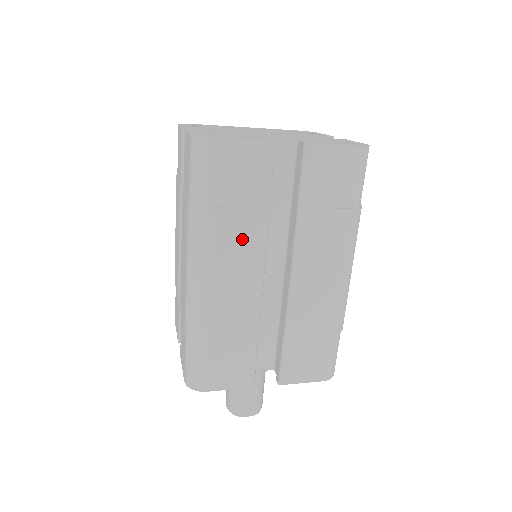
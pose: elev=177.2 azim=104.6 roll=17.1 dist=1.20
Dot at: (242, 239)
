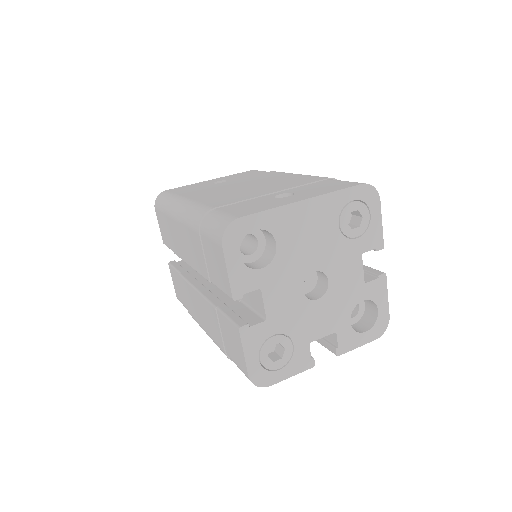
Dot at: occluded
